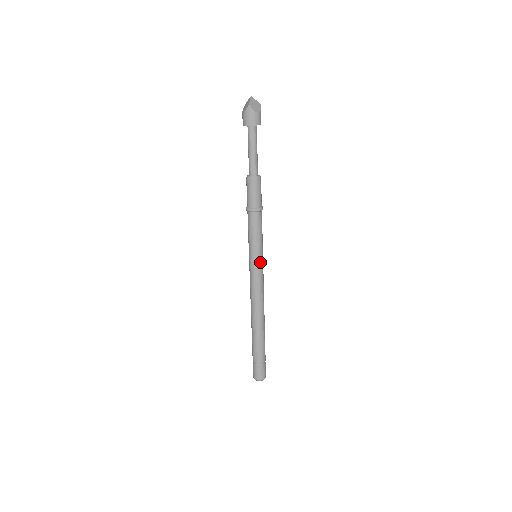
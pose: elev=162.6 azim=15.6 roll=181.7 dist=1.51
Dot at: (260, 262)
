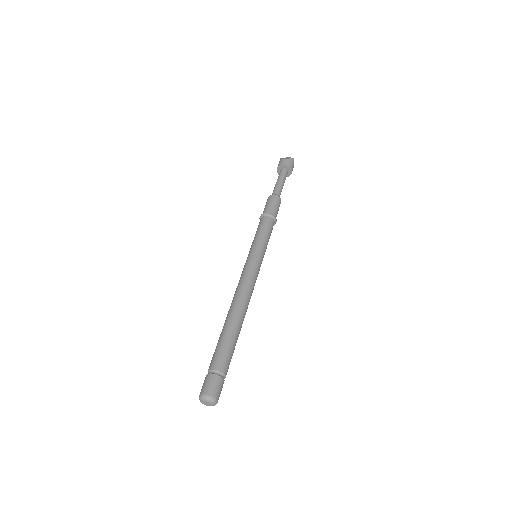
Dot at: occluded
